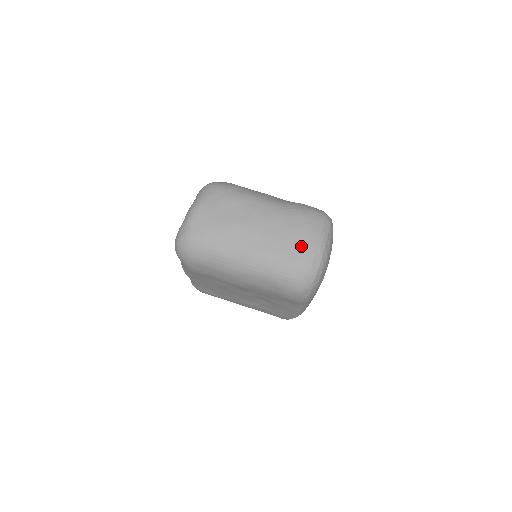
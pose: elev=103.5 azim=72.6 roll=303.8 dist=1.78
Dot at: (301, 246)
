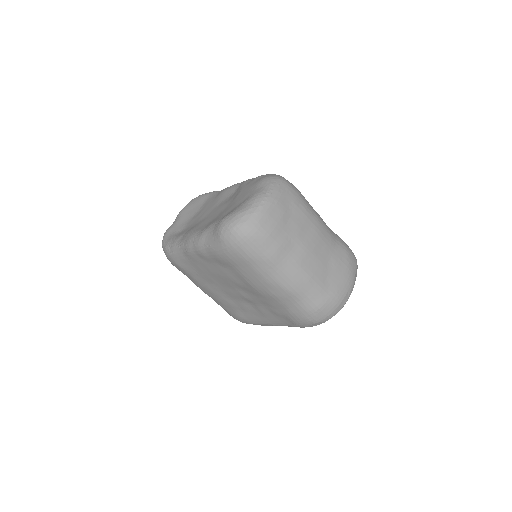
Dot at: (339, 283)
